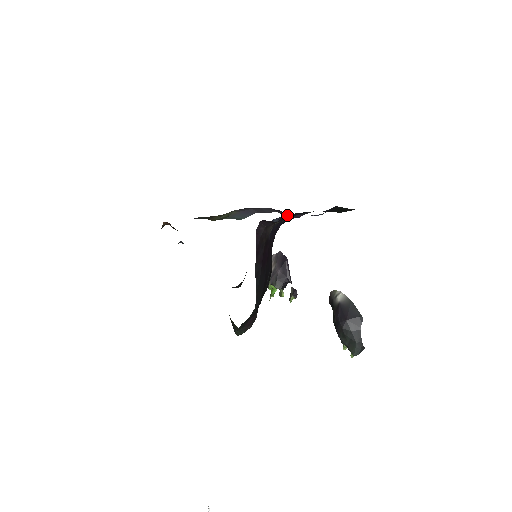
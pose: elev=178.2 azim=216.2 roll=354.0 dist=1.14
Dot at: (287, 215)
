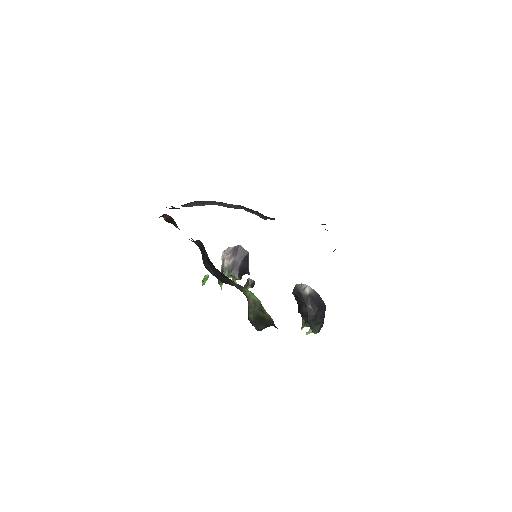
Dot at: occluded
